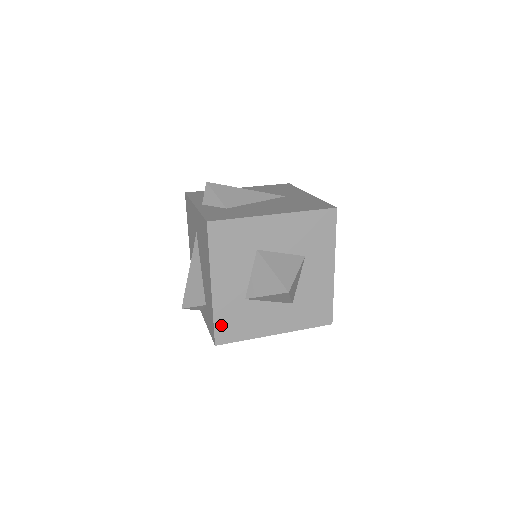
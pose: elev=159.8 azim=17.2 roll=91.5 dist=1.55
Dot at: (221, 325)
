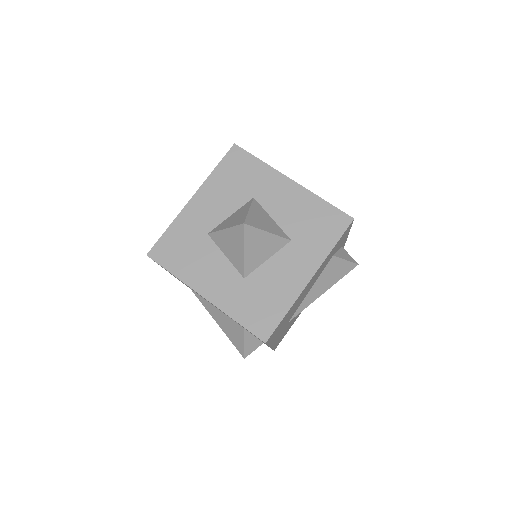
Dot at: (249, 320)
